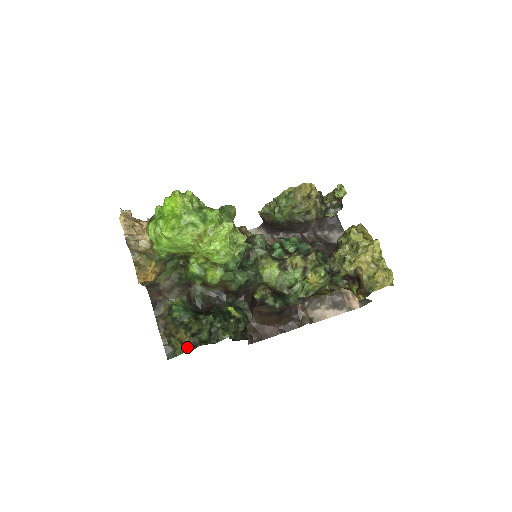
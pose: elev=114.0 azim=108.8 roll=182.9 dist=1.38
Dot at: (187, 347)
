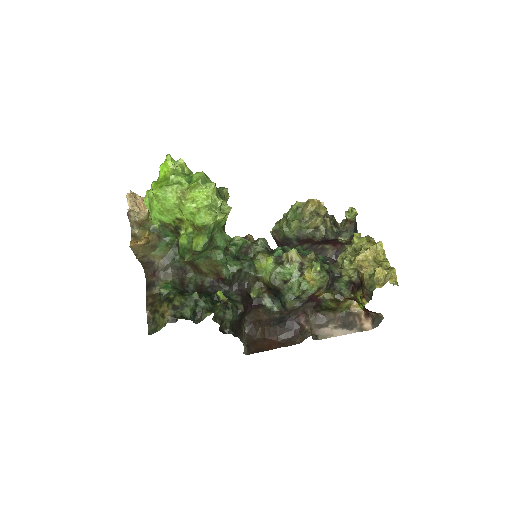
Dot at: (167, 320)
